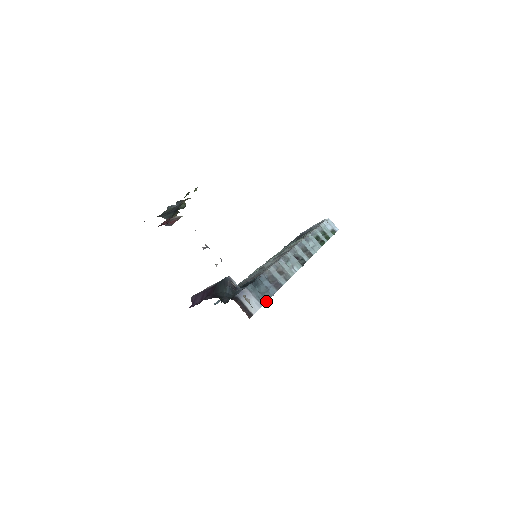
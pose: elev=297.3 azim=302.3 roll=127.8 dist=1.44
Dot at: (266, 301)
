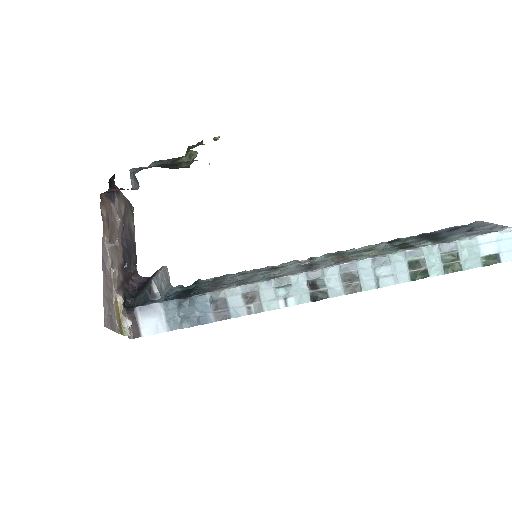
Dot at: (179, 328)
